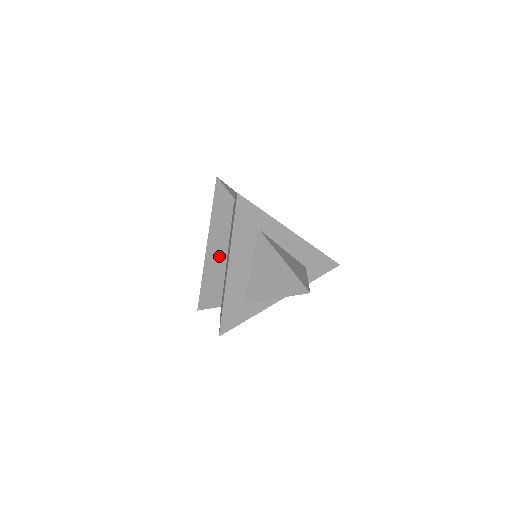
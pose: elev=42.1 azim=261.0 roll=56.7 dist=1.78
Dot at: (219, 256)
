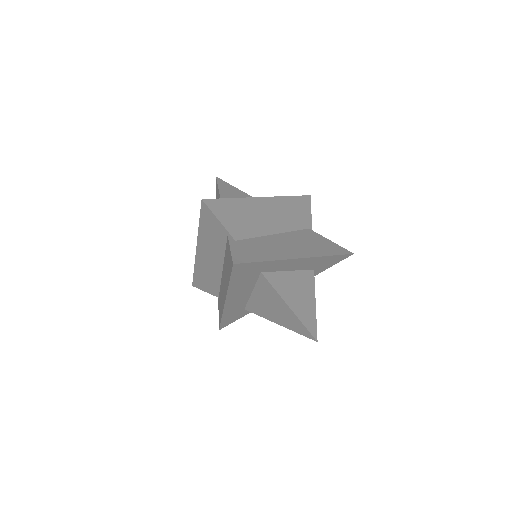
Dot at: (212, 265)
